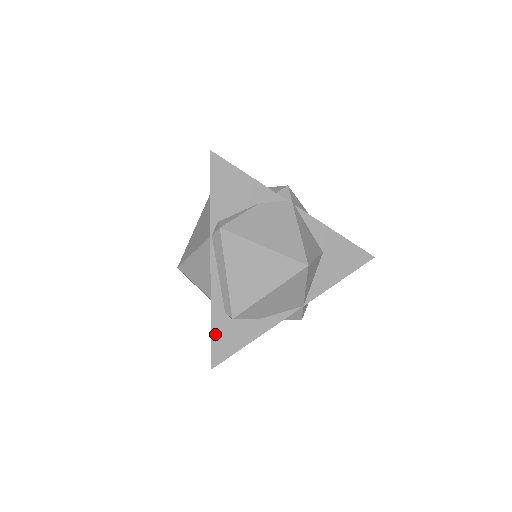
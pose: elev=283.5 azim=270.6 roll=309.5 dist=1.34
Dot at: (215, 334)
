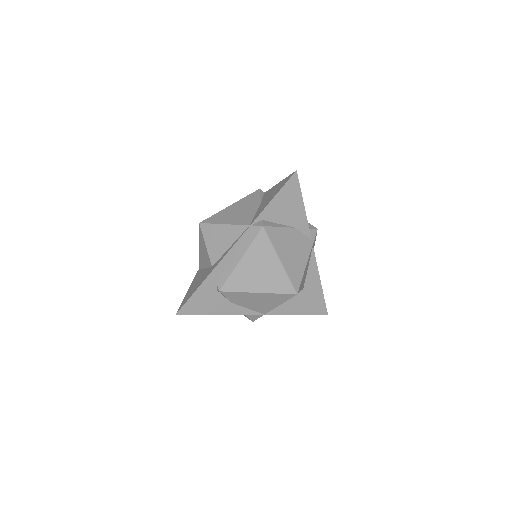
Dot at: (198, 292)
